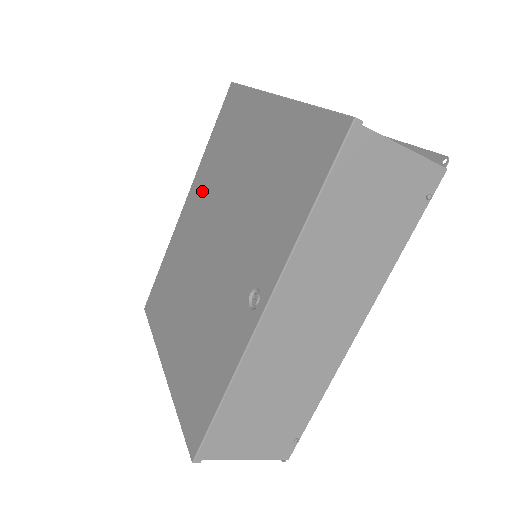
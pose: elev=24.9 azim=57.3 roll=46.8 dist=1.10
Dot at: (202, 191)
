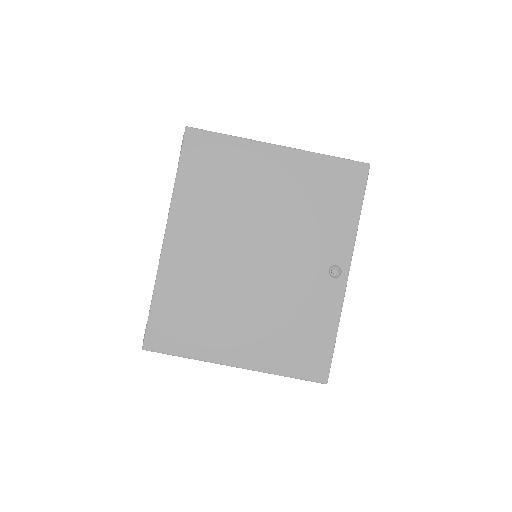
Dot at: (199, 222)
